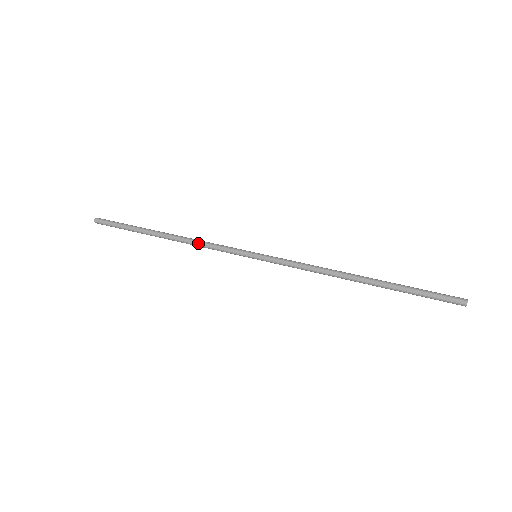
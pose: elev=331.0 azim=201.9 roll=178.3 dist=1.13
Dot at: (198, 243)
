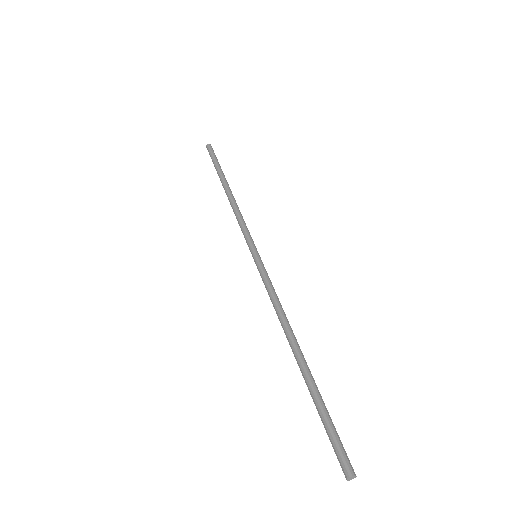
Dot at: (236, 211)
